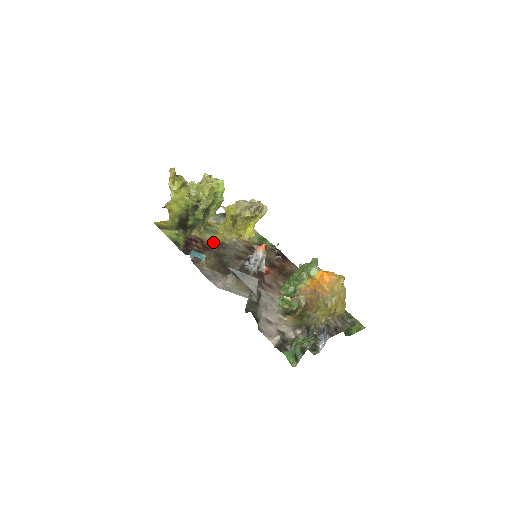
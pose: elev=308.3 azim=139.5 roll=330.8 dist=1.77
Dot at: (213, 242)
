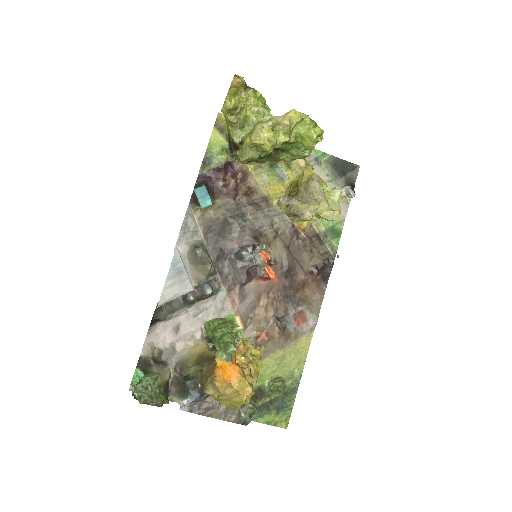
Dot at: (257, 190)
